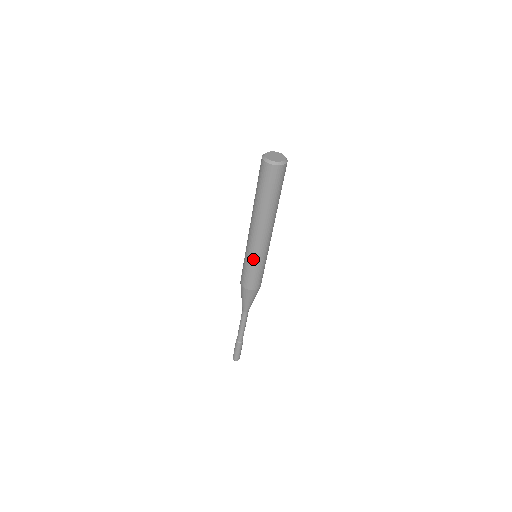
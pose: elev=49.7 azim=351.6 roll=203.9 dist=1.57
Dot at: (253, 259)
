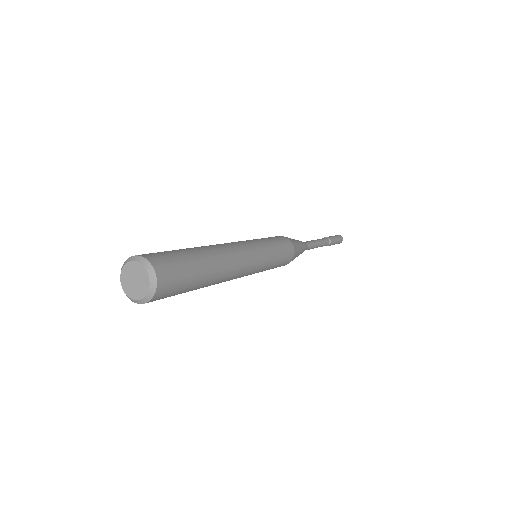
Dot at: occluded
